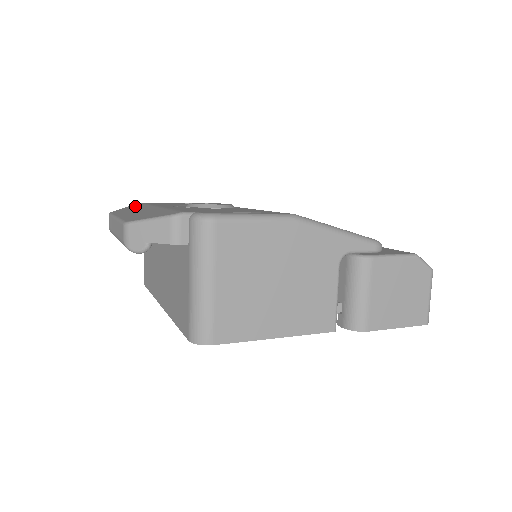
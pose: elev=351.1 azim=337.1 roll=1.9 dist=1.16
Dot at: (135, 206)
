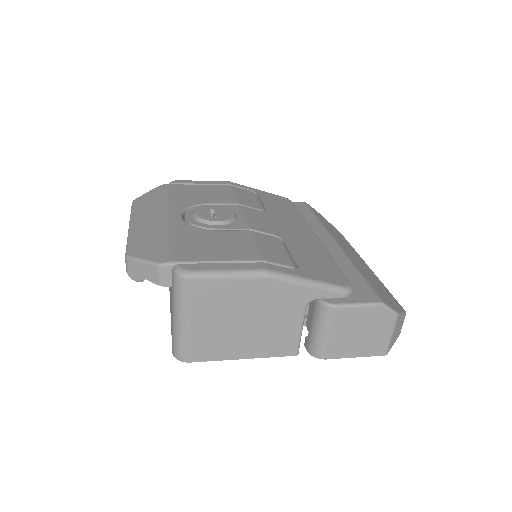
Dot at: (155, 196)
